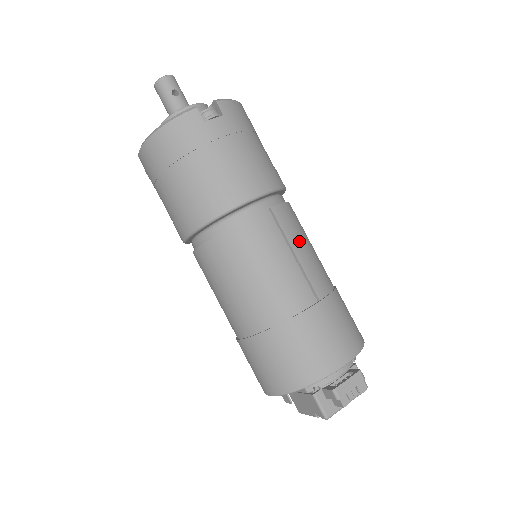
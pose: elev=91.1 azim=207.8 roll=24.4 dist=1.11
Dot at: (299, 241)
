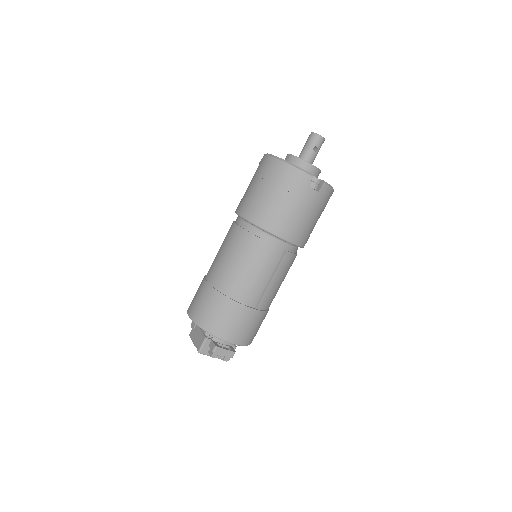
Dot at: (279, 277)
